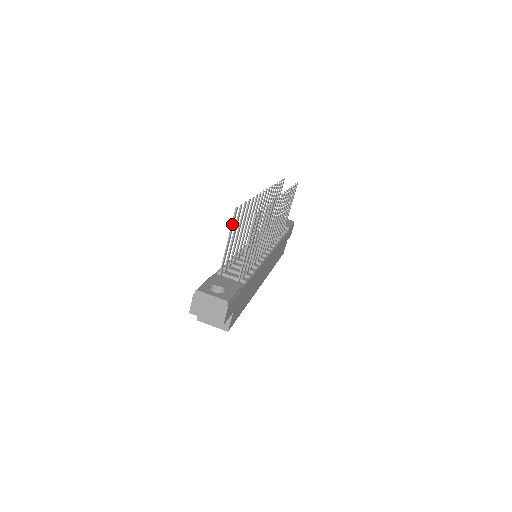
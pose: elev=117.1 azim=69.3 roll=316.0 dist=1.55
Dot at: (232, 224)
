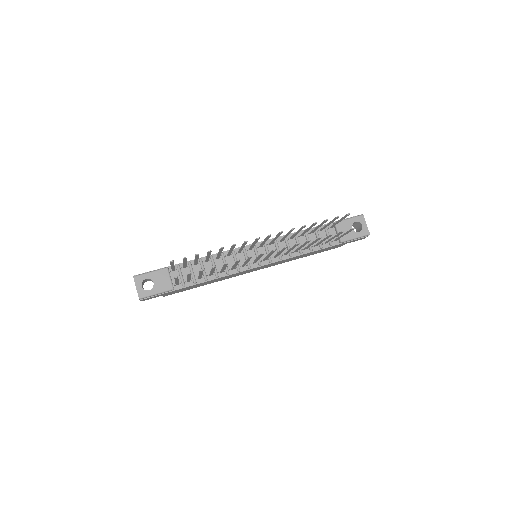
Dot at: (170, 264)
